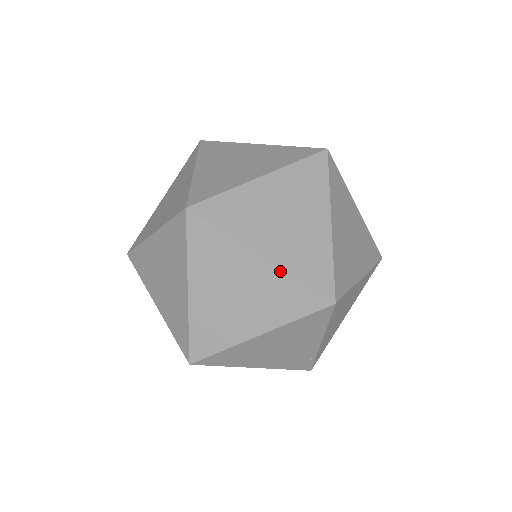
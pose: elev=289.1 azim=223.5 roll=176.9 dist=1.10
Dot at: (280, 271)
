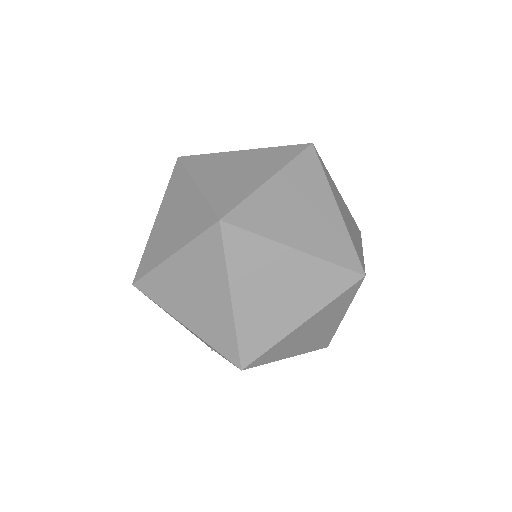
Dot at: (232, 319)
